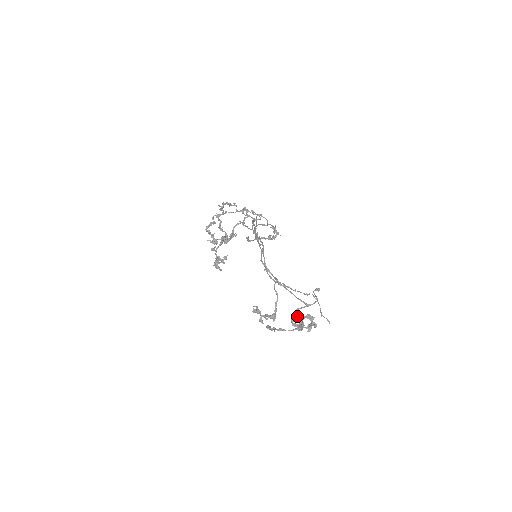
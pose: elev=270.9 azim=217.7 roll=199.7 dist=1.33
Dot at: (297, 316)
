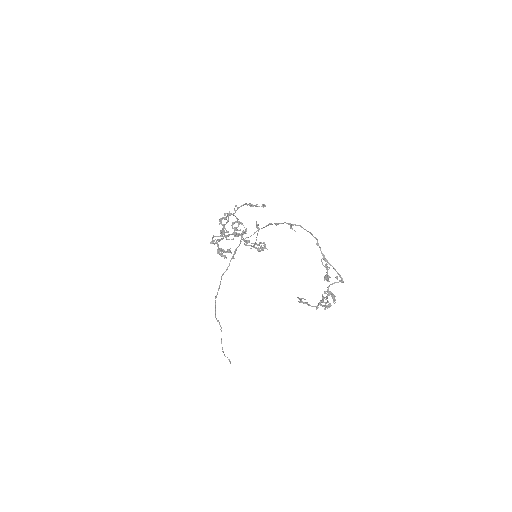
Dot at: occluded
